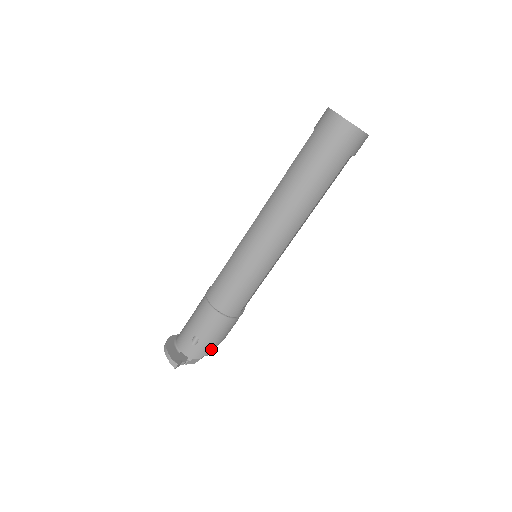
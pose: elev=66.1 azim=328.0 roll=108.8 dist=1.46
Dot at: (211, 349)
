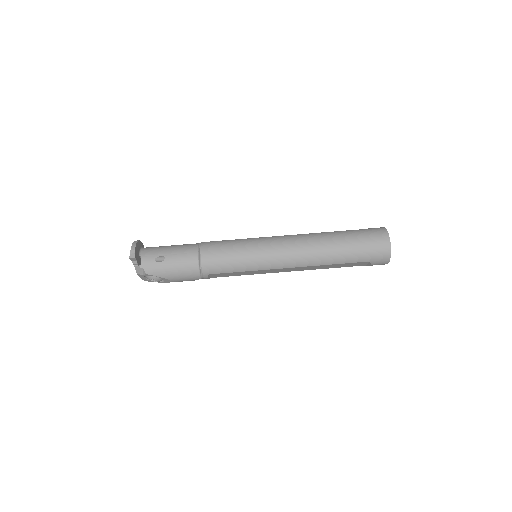
Dot at: (160, 276)
